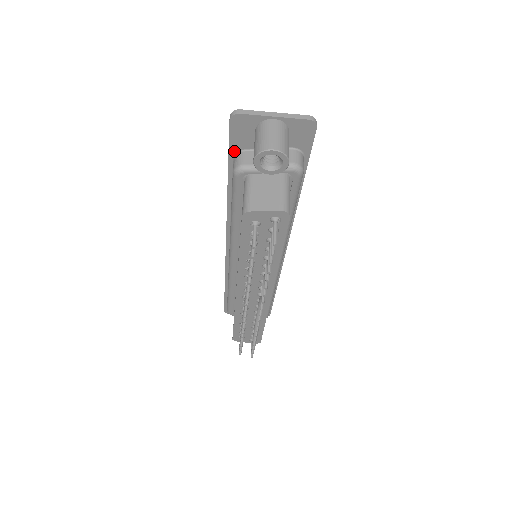
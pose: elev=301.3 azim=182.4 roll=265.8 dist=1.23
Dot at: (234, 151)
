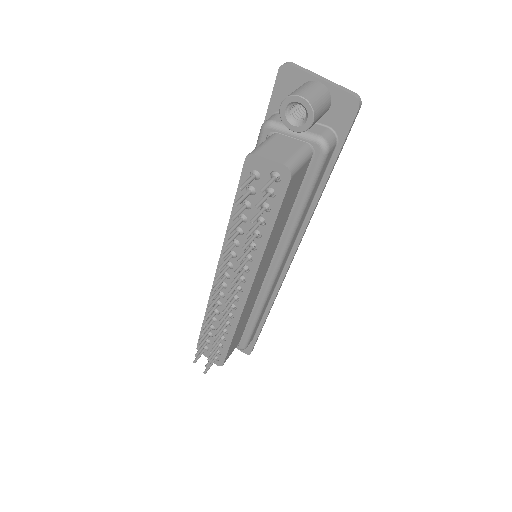
Dot at: (273, 110)
